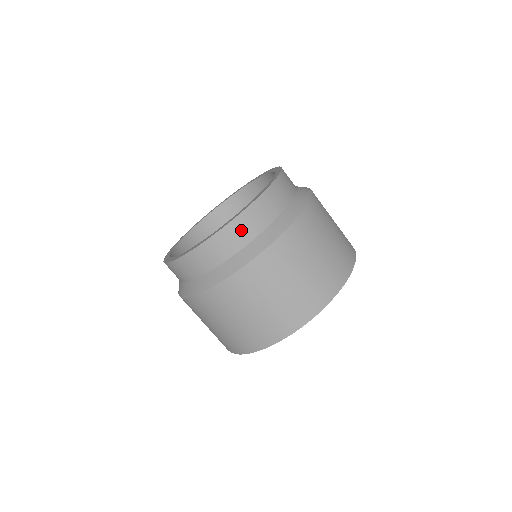
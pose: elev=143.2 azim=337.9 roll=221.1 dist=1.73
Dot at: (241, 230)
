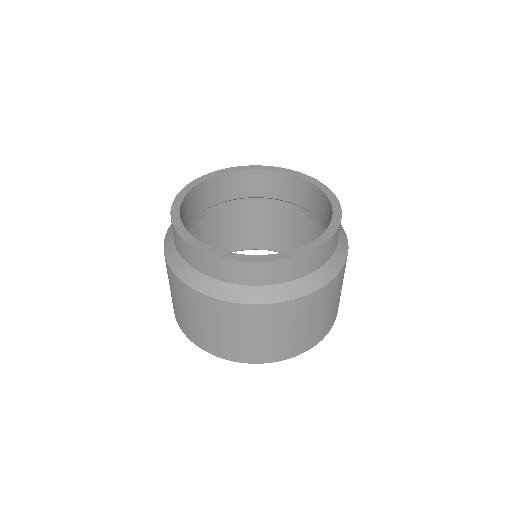
Dot at: (335, 242)
